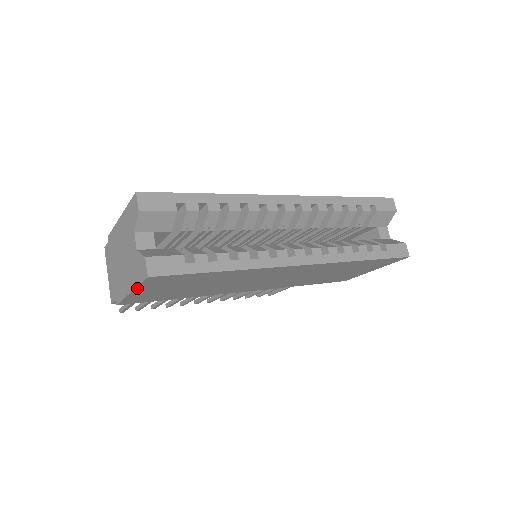
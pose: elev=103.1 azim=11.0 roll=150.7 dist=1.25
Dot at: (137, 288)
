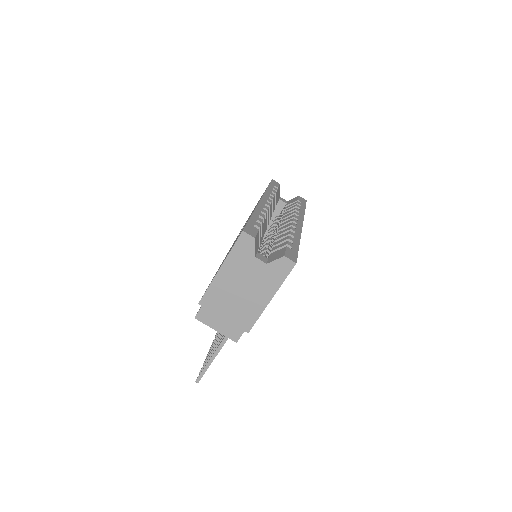
Dot at: (278, 288)
